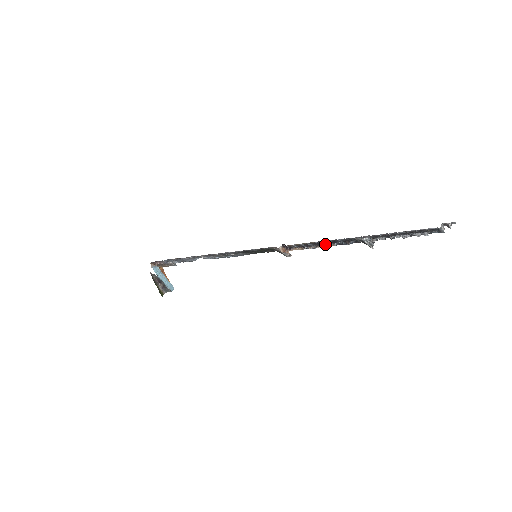
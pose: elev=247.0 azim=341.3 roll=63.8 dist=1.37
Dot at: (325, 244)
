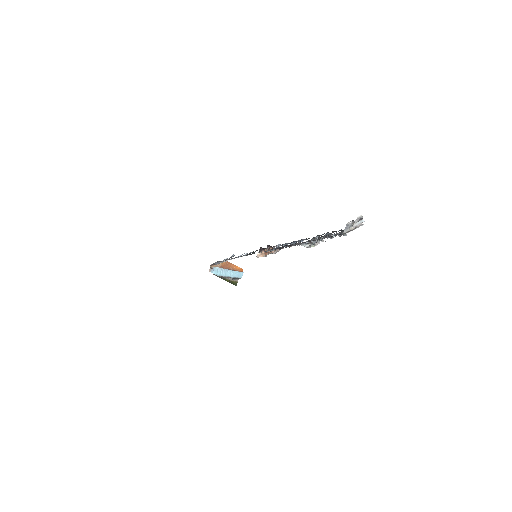
Dot at: (284, 246)
